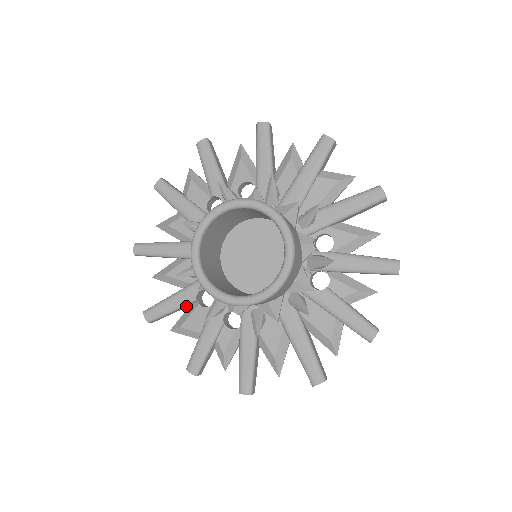
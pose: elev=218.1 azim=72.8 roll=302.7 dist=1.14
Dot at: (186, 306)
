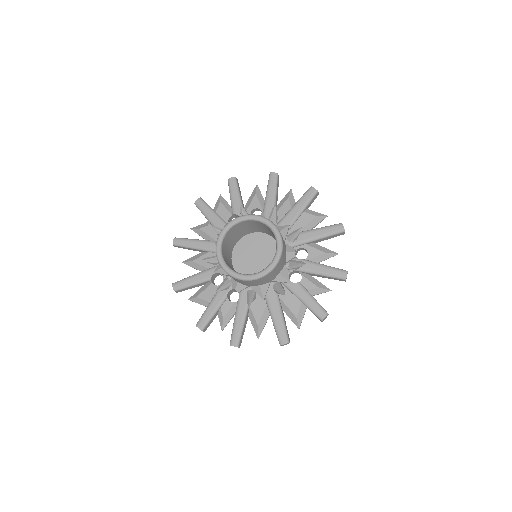
Dot at: (203, 284)
